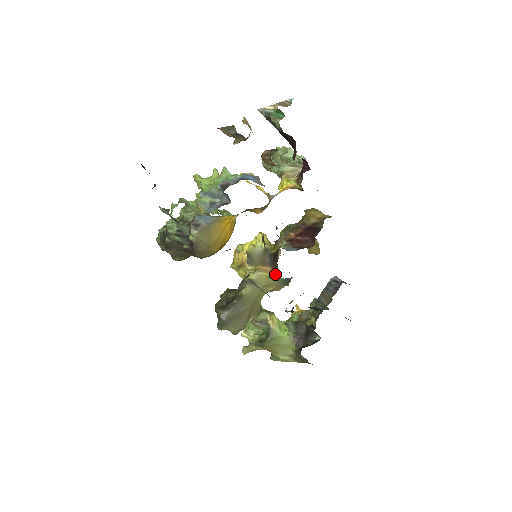
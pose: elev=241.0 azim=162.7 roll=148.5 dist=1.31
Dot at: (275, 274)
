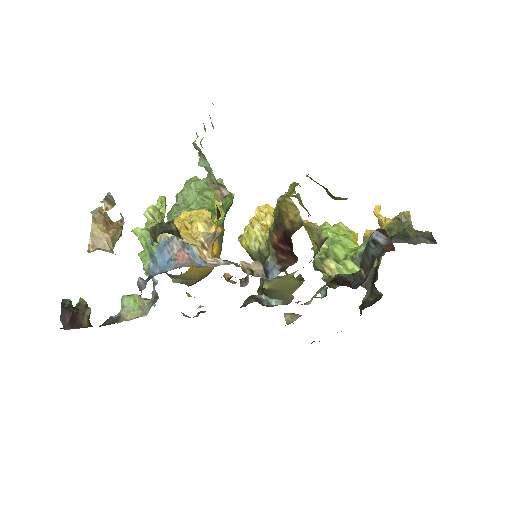
Dot at: occluded
